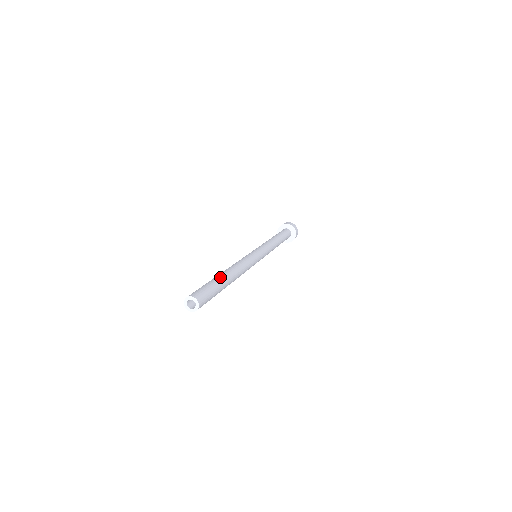
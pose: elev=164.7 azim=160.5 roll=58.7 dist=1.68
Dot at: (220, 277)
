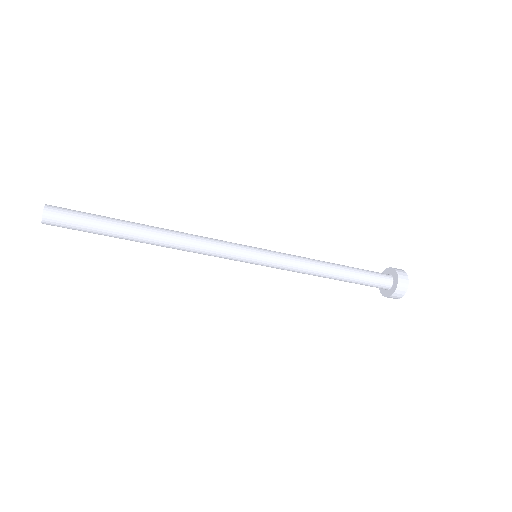
Dot at: (126, 221)
